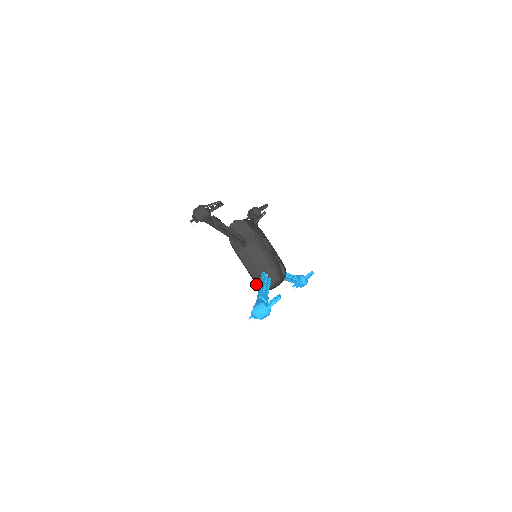
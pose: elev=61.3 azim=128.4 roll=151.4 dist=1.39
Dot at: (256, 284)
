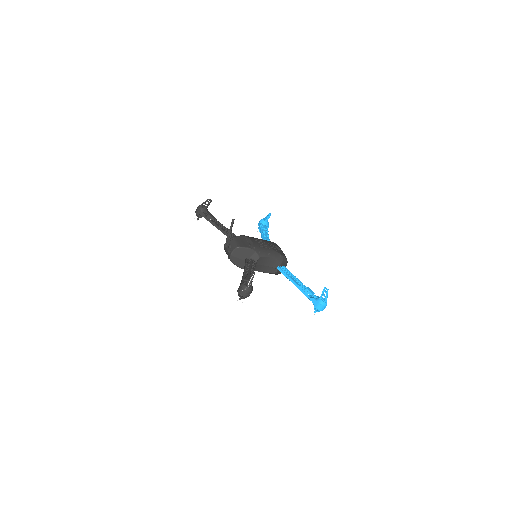
Dot at: occluded
